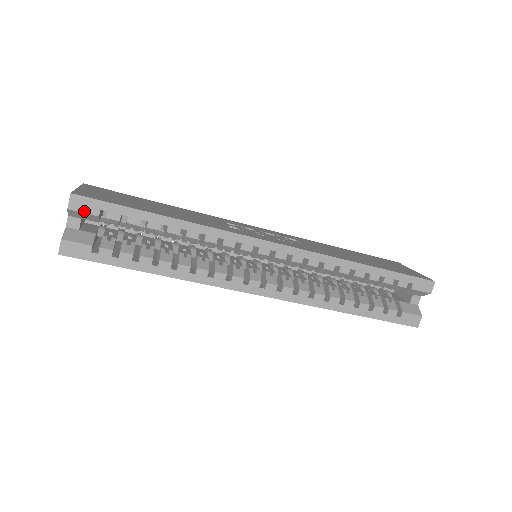
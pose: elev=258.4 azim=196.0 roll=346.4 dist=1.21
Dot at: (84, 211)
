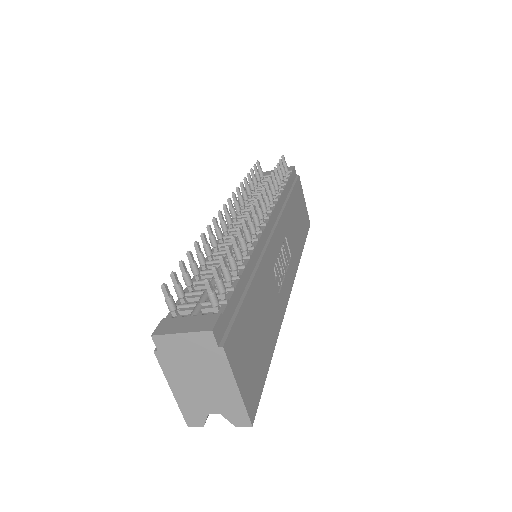
Dot at: occluded
